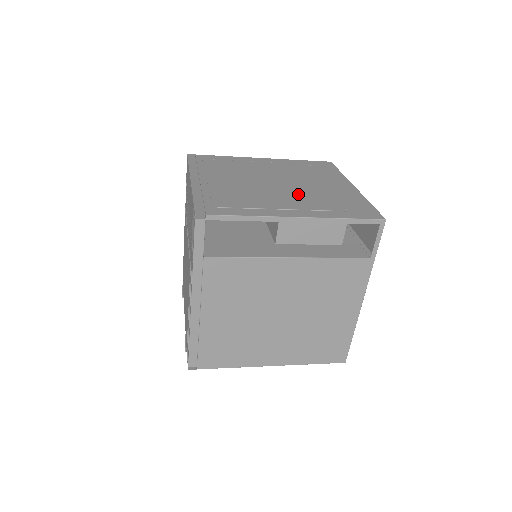
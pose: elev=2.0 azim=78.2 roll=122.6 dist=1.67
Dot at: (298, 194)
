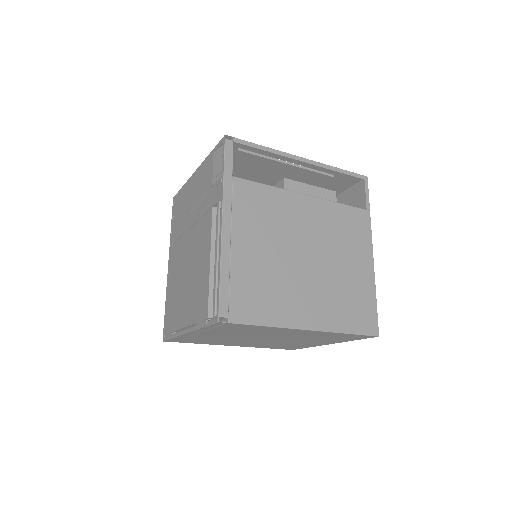
Dot at: occluded
